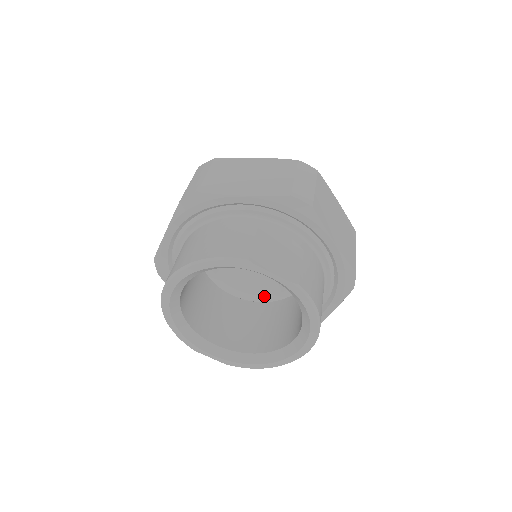
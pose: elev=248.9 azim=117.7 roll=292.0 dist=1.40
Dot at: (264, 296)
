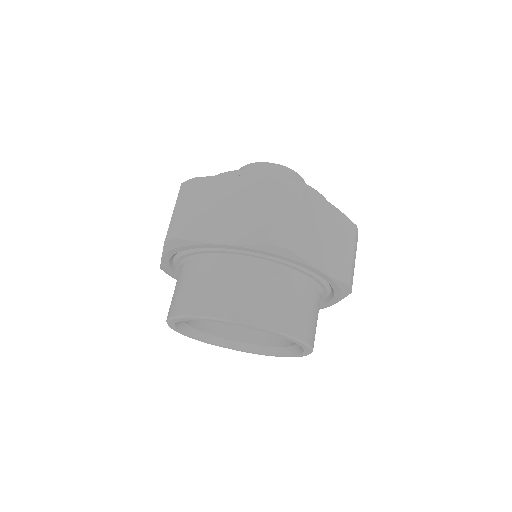
Dot at: occluded
